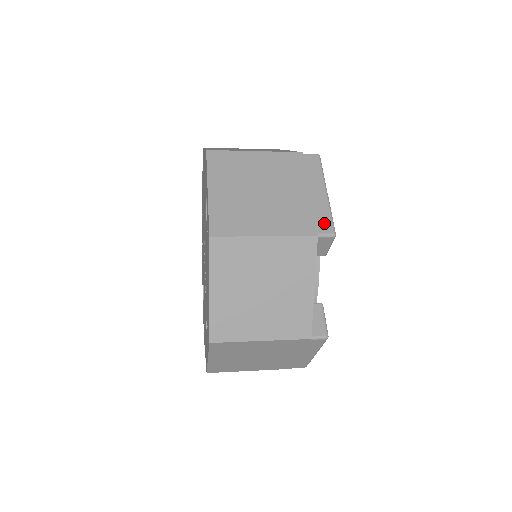
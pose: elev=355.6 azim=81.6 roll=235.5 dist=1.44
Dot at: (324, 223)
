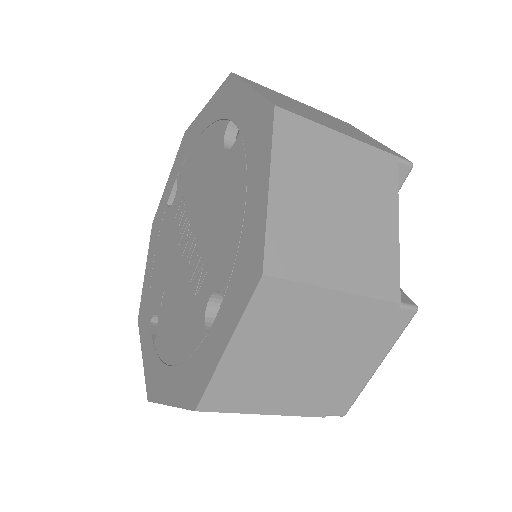
Dot at: (395, 153)
